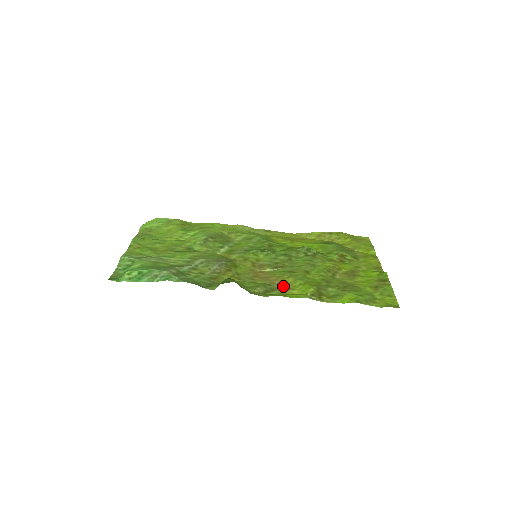
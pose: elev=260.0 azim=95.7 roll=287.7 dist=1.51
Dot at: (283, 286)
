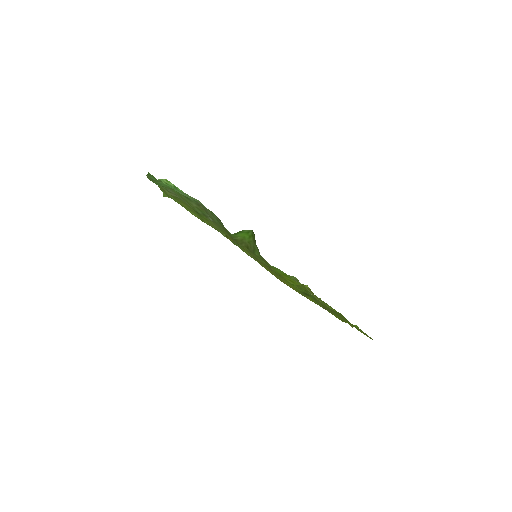
Dot at: occluded
